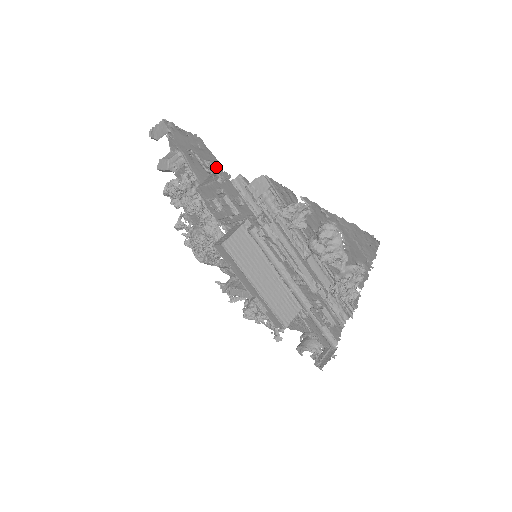
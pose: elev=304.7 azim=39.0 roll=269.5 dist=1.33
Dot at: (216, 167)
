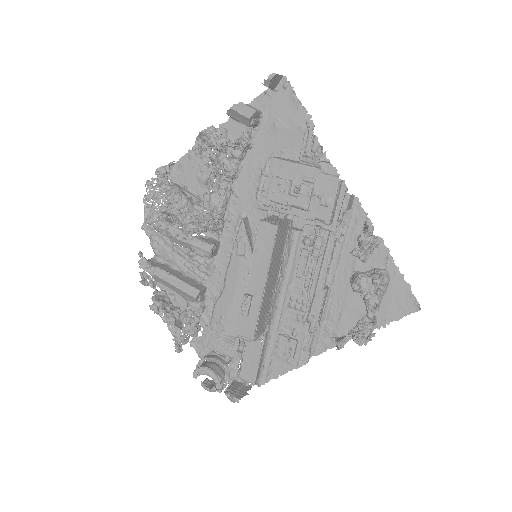
Dot at: (297, 155)
